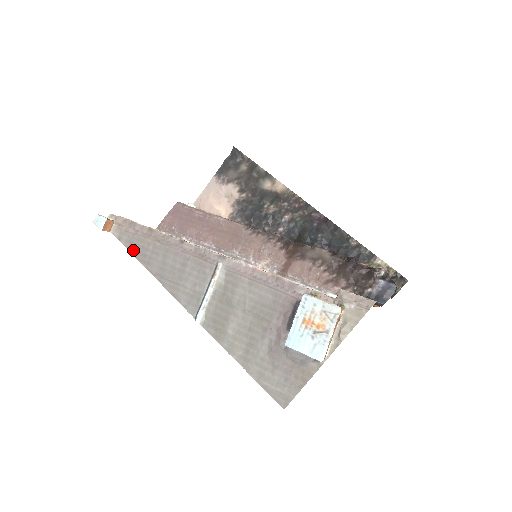
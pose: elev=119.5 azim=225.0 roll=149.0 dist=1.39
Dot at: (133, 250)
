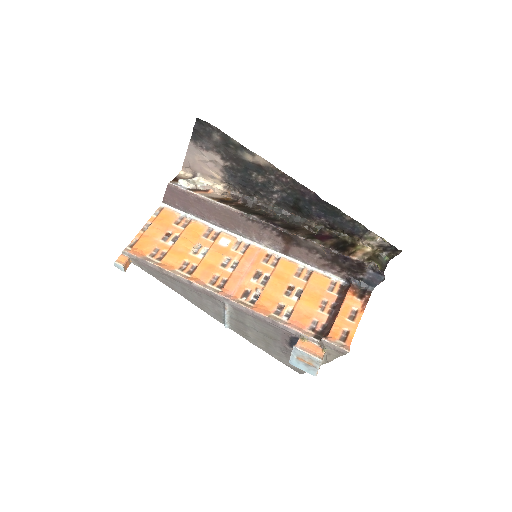
Dot at: (156, 277)
